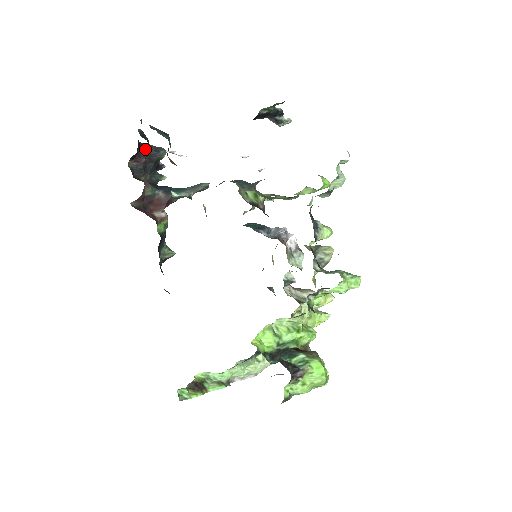
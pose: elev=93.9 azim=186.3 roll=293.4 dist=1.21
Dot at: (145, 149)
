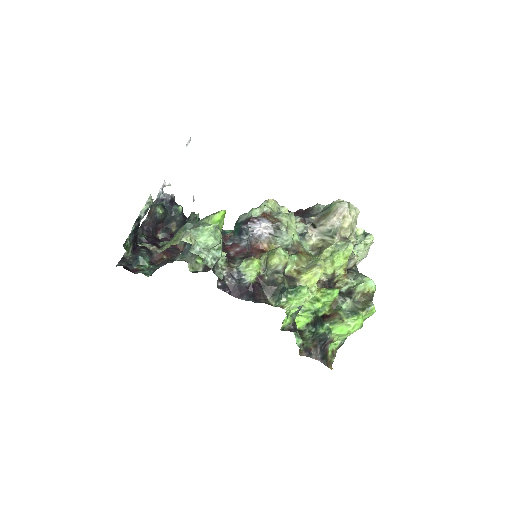
Dot at: (152, 223)
